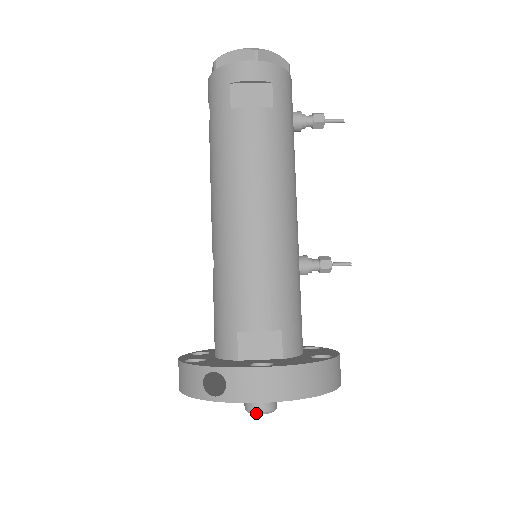
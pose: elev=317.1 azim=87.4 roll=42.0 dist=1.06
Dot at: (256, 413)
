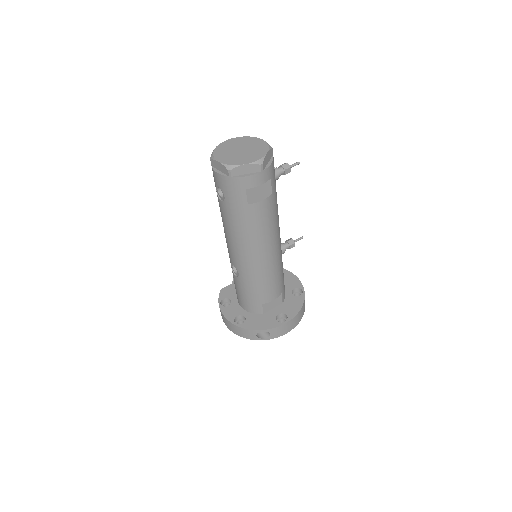
Dot at: occluded
